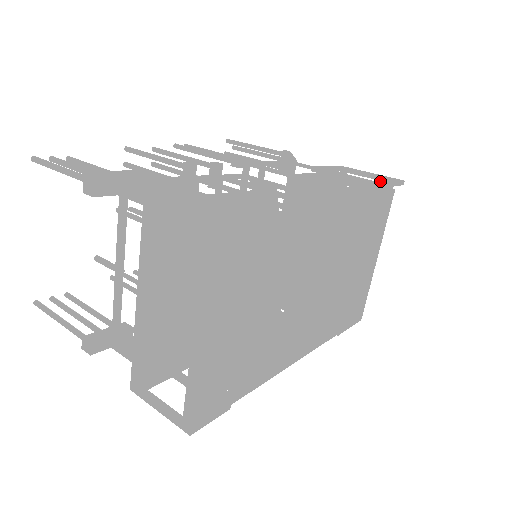
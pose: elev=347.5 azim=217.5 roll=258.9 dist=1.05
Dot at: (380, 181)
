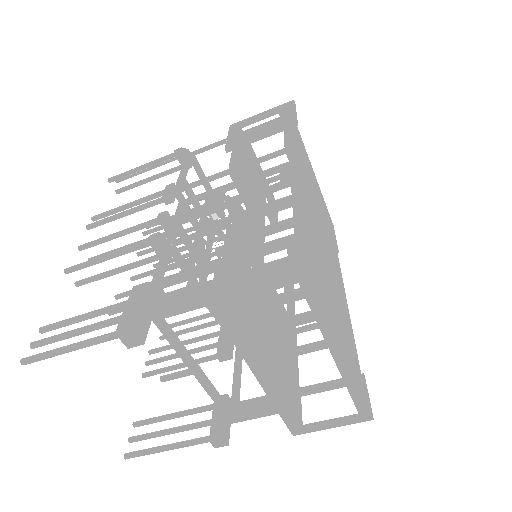
Dot at: (290, 118)
